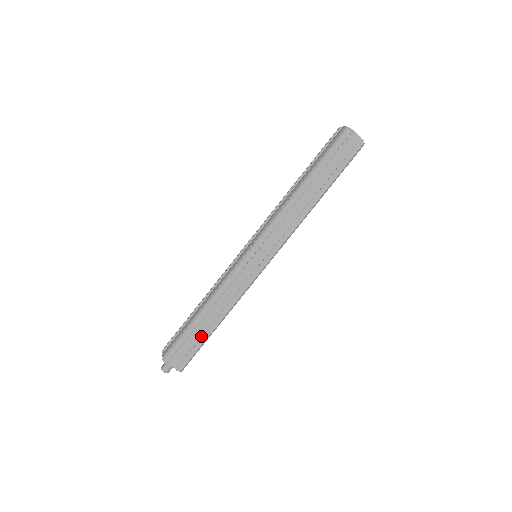
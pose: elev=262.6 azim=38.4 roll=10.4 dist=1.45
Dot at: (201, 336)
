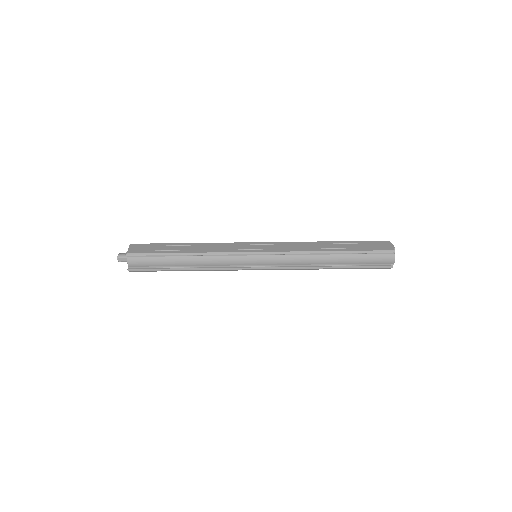
Dot at: (167, 250)
